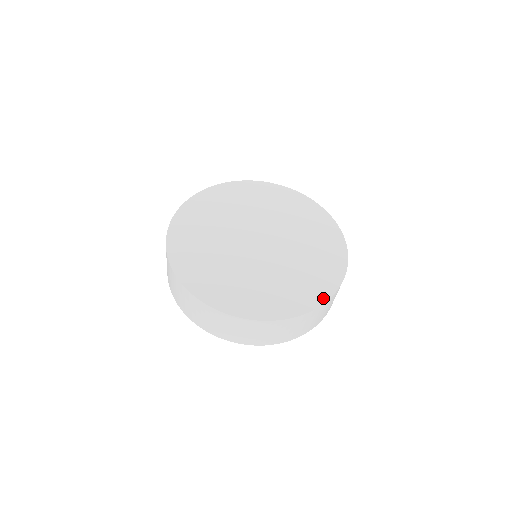
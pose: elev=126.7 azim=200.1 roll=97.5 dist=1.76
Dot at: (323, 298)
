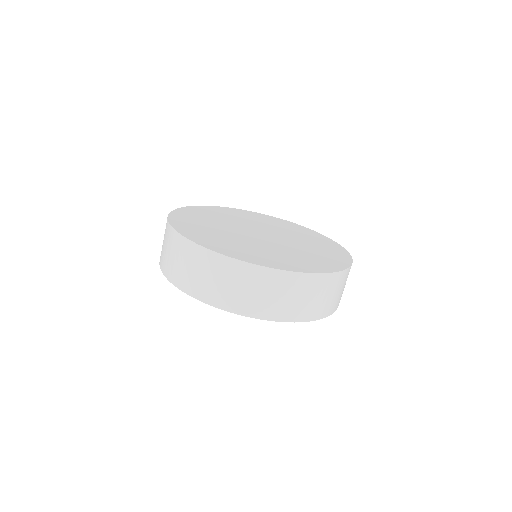
Dot at: (342, 249)
